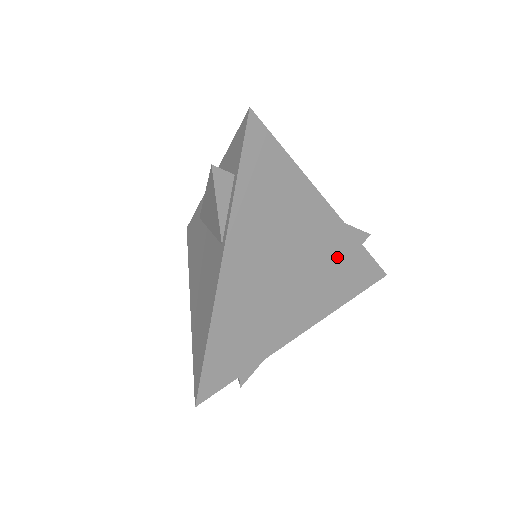
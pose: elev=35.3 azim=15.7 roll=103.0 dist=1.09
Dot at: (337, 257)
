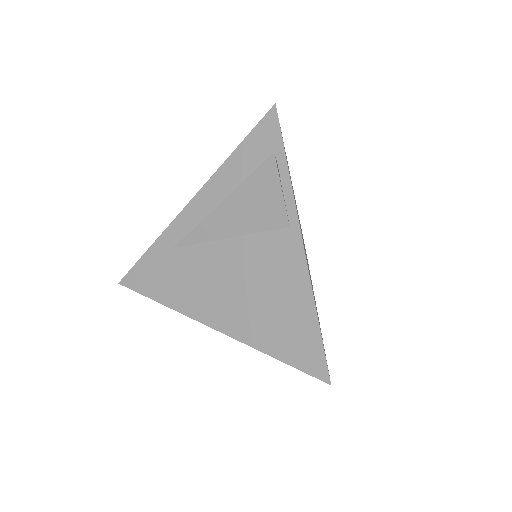
Dot at: occluded
